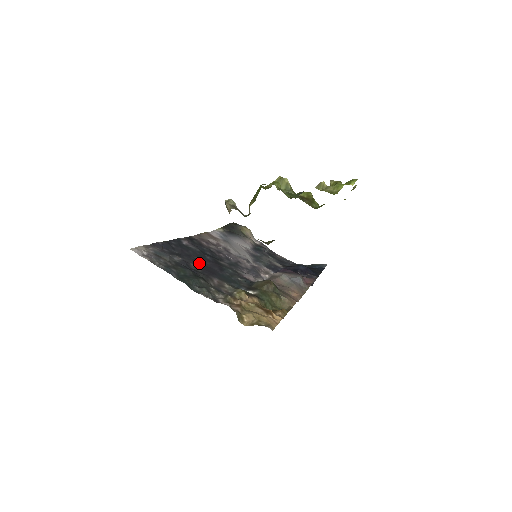
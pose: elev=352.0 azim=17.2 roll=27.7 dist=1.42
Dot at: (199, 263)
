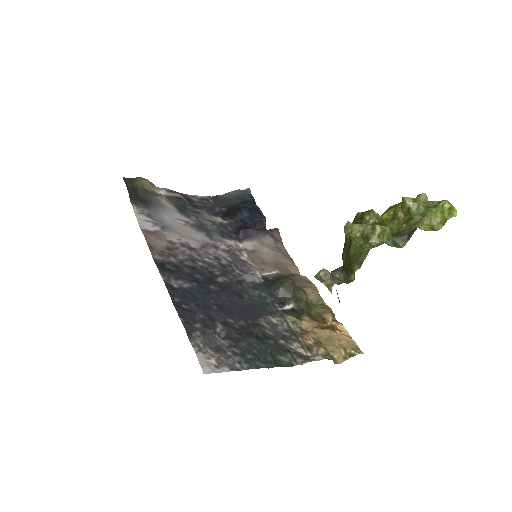
Dot at: (225, 309)
